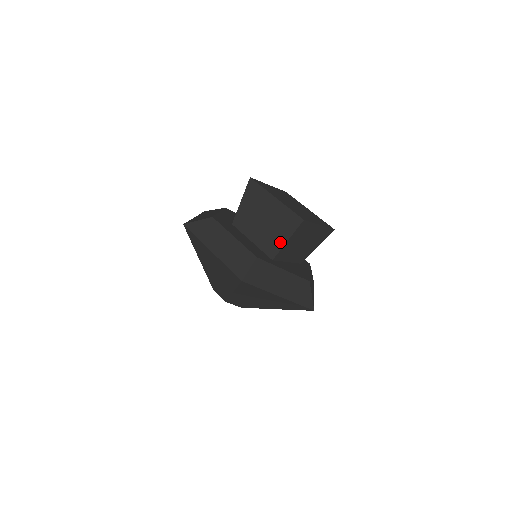
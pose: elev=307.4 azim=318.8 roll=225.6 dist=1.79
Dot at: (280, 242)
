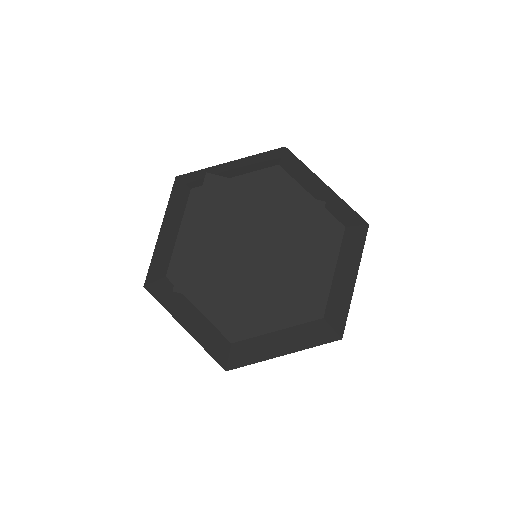
Dot at: occluded
